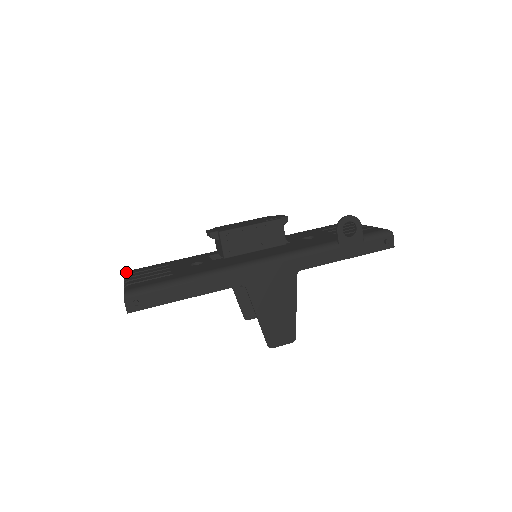
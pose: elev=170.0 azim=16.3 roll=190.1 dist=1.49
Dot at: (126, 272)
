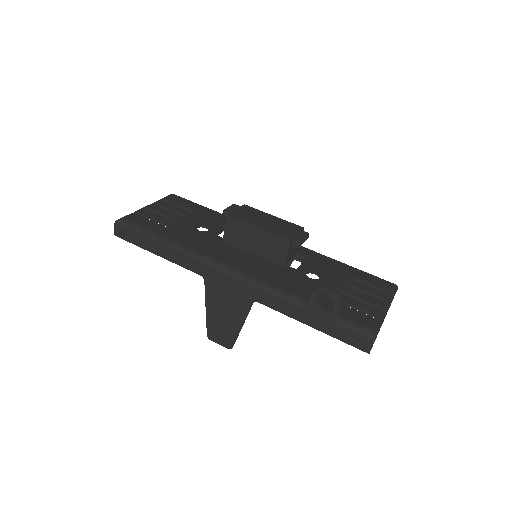
Dot at: (169, 195)
